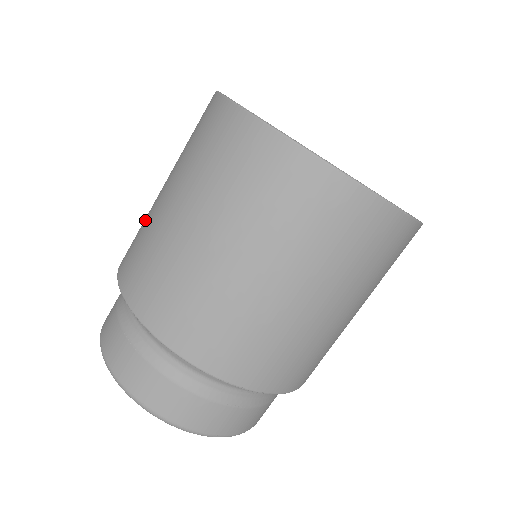
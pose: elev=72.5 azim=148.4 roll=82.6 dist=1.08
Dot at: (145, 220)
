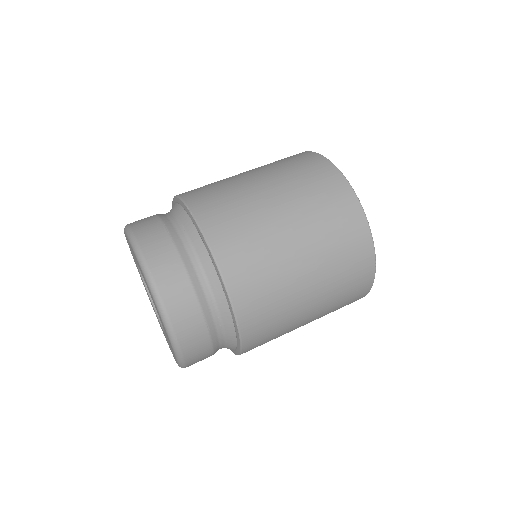
Dot at: (218, 181)
